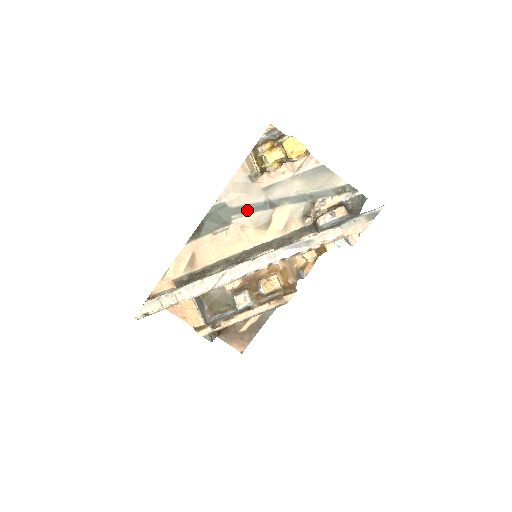
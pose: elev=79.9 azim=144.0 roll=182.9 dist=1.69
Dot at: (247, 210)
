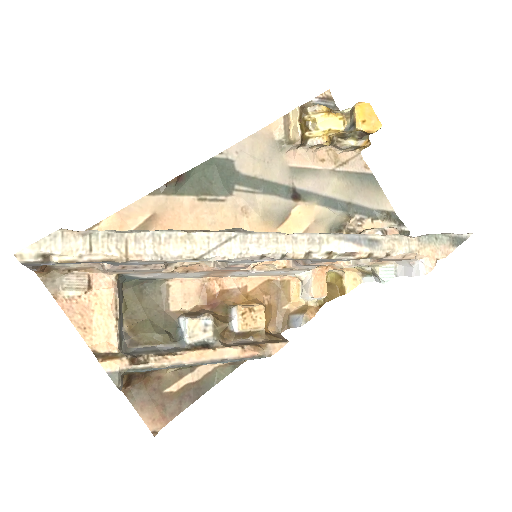
Dot at: (260, 186)
